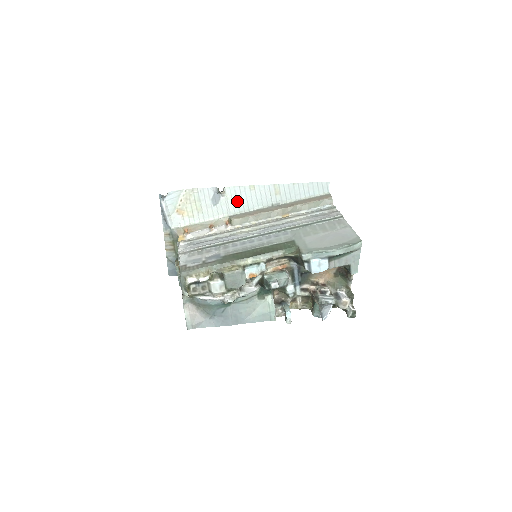
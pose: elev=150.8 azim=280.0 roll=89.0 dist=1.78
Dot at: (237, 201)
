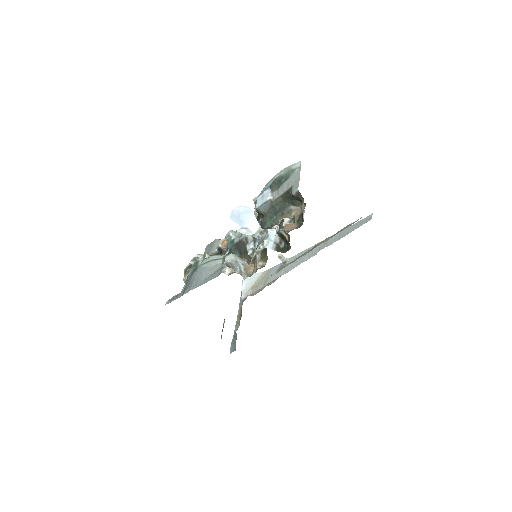
Dot at: (293, 264)
